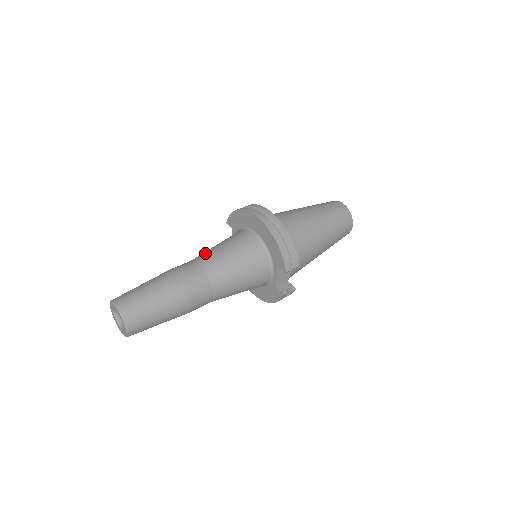
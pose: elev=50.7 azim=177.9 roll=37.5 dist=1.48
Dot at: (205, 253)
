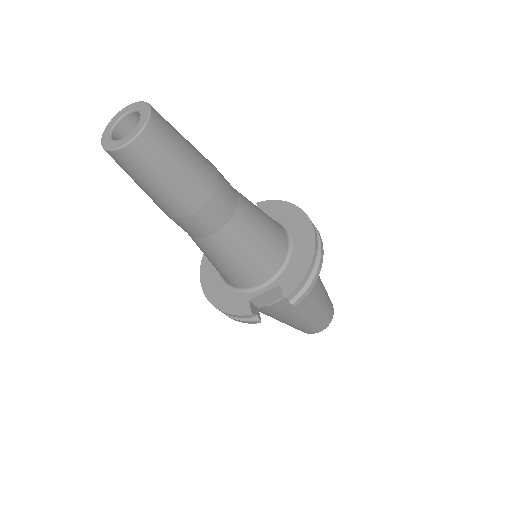
Dot at: occluded
